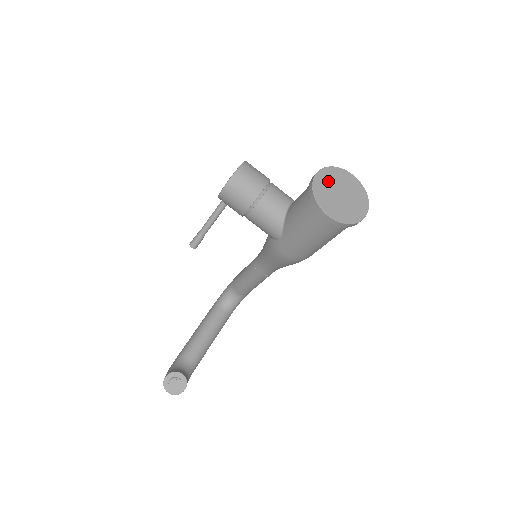
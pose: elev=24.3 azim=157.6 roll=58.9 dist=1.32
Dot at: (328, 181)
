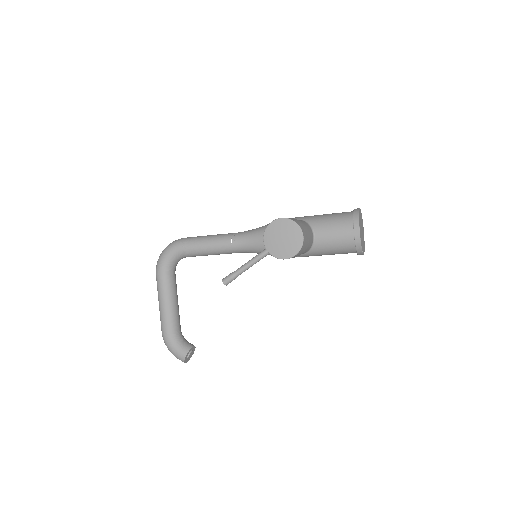
Dot at: occluded
